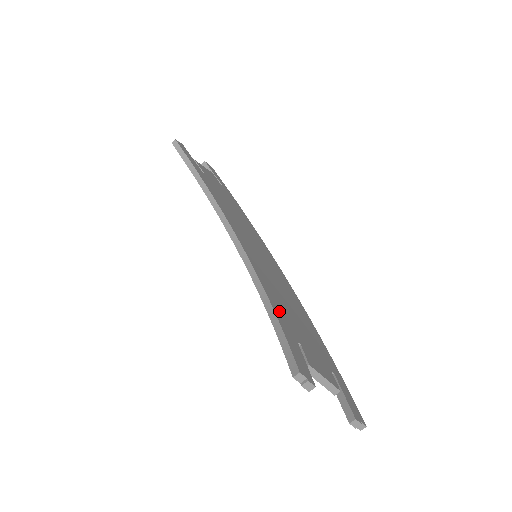
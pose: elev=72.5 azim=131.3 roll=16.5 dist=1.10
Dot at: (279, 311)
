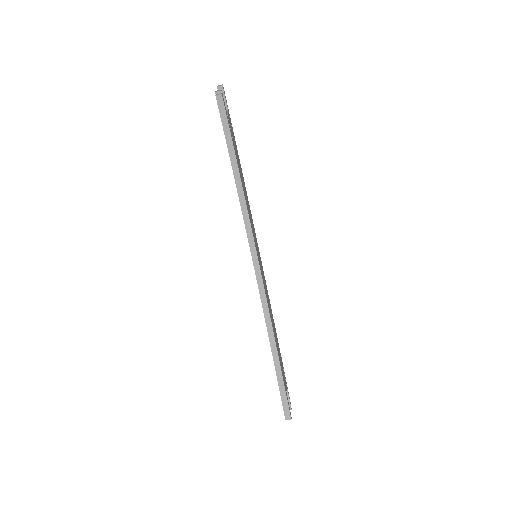
Dot at: occluded
